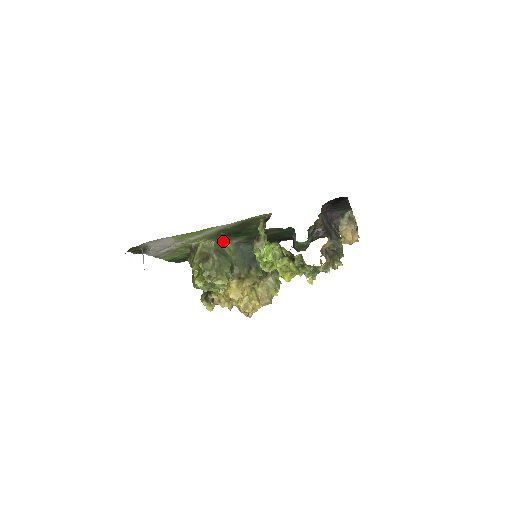
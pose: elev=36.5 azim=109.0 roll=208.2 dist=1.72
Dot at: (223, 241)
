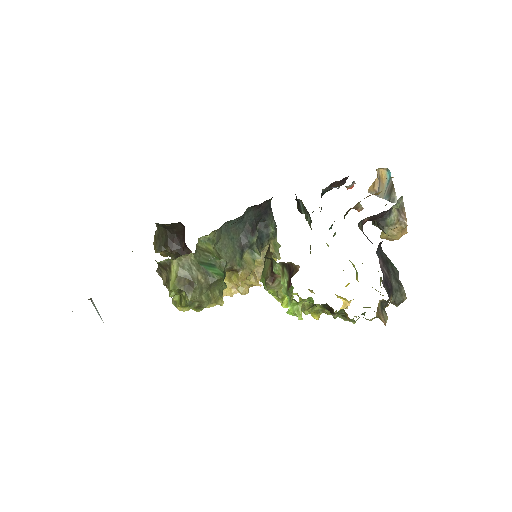
Dot at: (202, 236)
